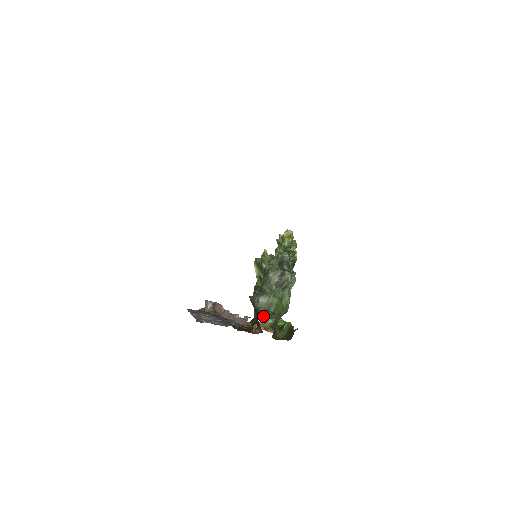
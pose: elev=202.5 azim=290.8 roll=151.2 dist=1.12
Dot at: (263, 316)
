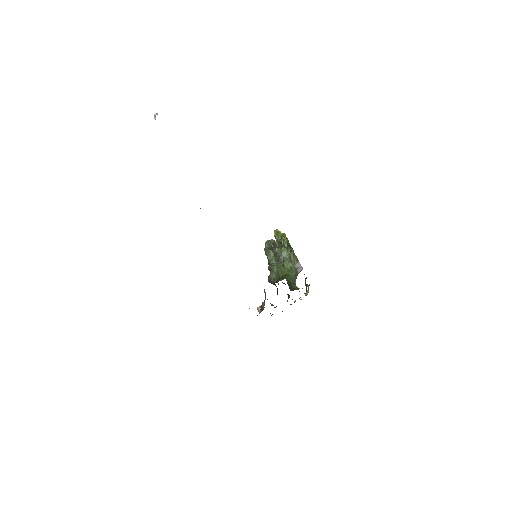
Dot at: occluded
